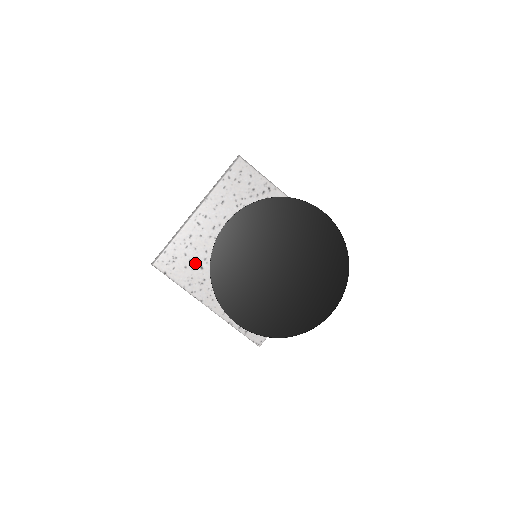
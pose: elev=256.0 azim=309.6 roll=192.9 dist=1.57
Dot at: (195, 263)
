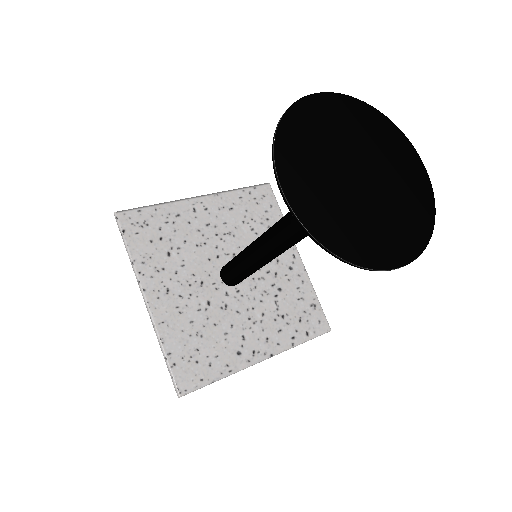
Dot at: (165, 244)
